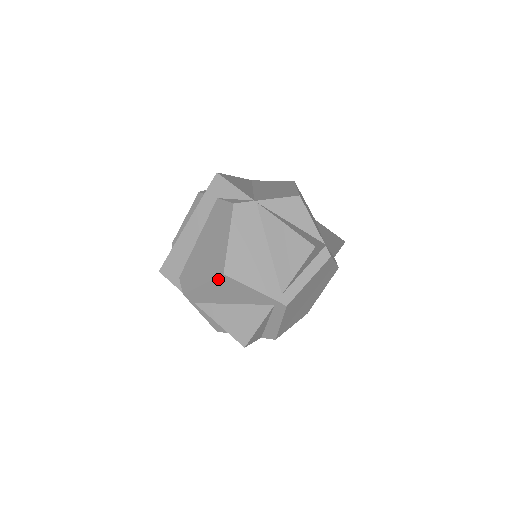
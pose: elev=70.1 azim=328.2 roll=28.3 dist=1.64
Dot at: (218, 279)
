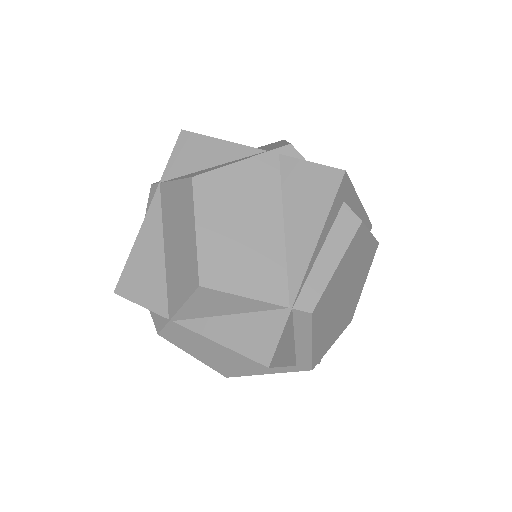
Dot at: occluded
